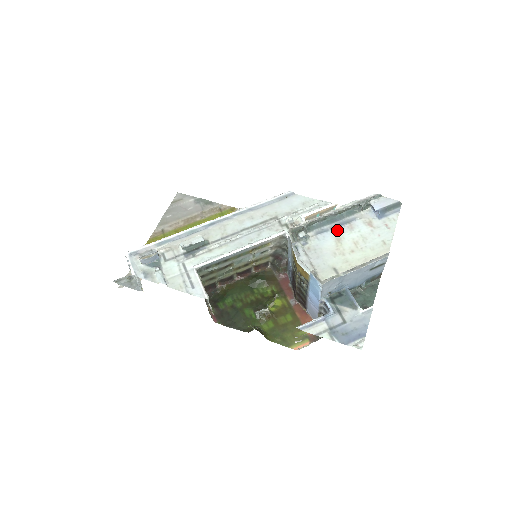
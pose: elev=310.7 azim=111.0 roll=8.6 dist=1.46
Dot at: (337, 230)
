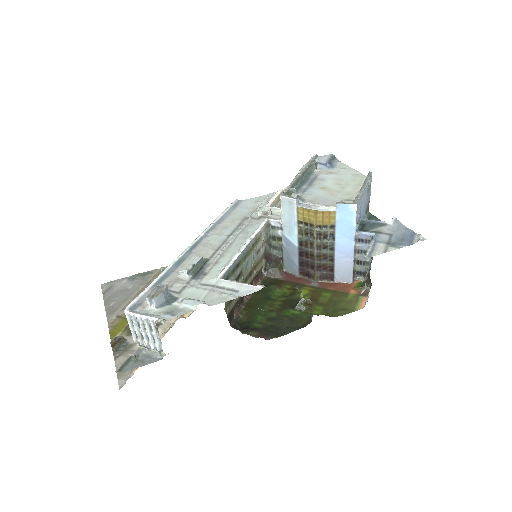
Dot at: (314, 185)
